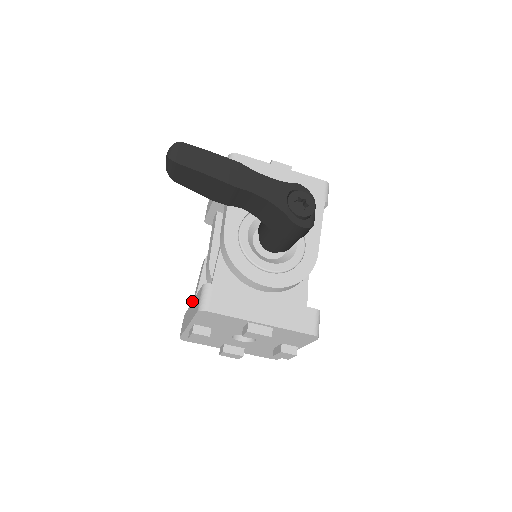
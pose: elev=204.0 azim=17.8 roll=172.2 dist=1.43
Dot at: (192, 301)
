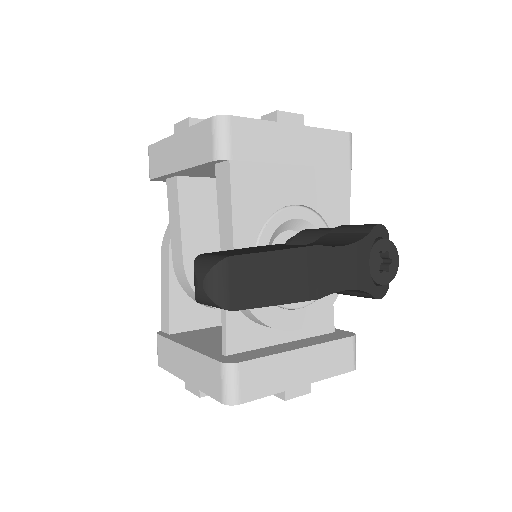
Dot at: (184, 346)
